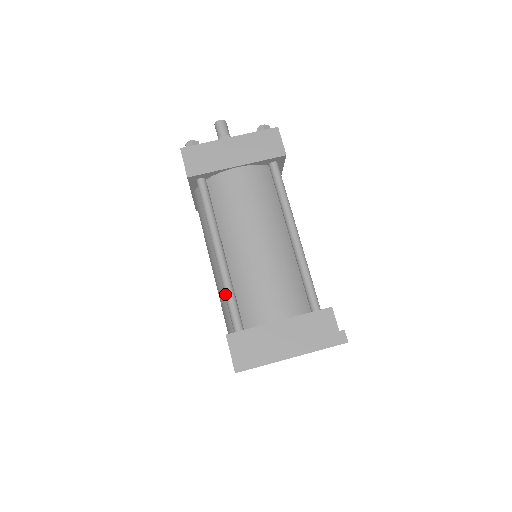
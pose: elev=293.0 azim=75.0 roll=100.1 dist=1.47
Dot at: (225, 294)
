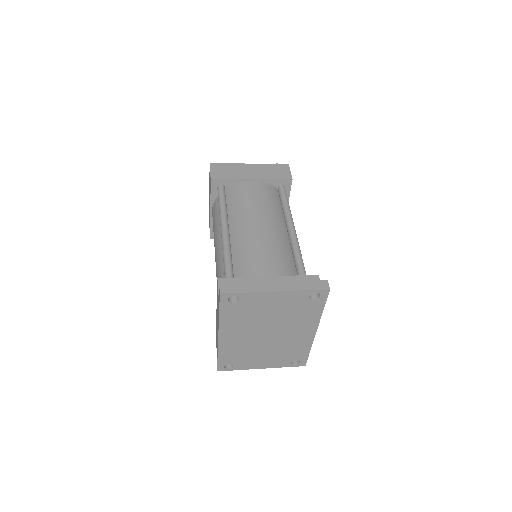
Dot at: (223, 257)
